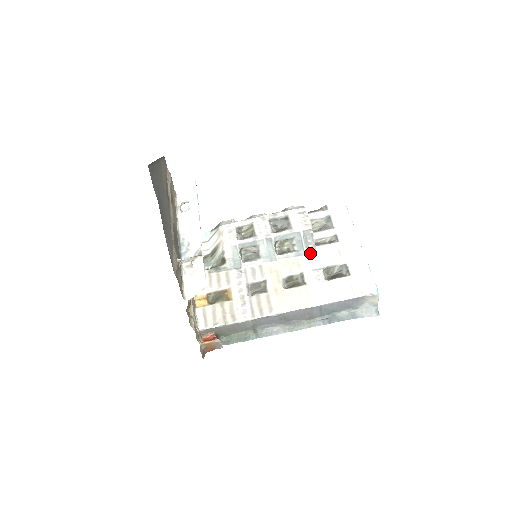
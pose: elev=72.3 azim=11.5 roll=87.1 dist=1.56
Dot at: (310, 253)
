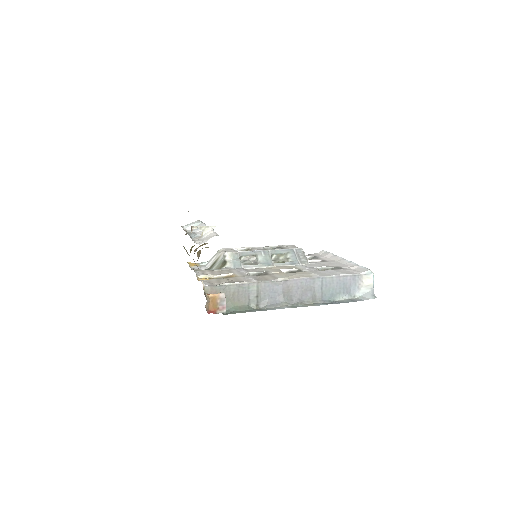
Dot at: (303, 264)
